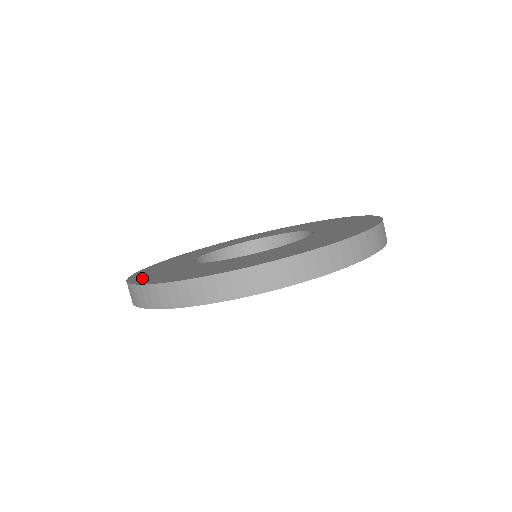
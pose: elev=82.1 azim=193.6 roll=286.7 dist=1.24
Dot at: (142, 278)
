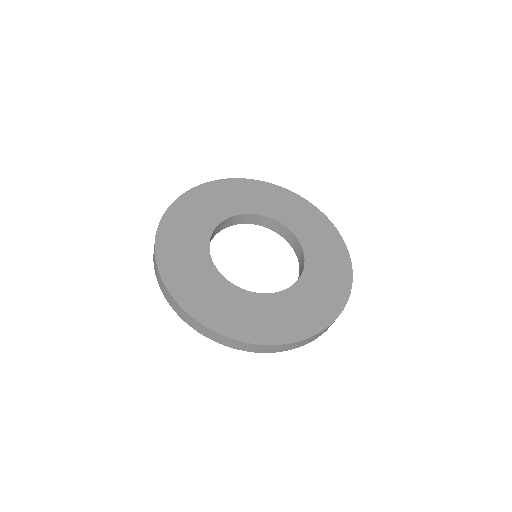
Dot at: (166, 241)
